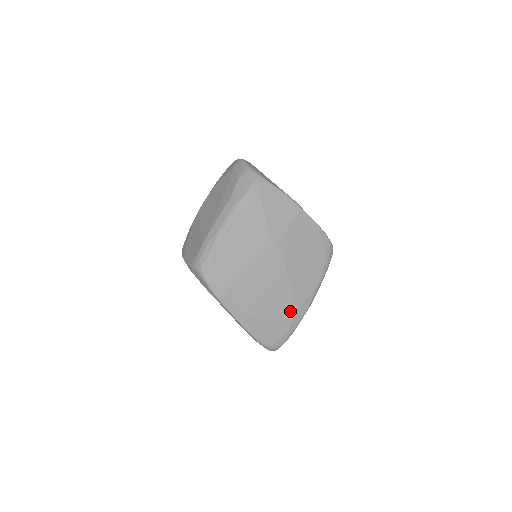
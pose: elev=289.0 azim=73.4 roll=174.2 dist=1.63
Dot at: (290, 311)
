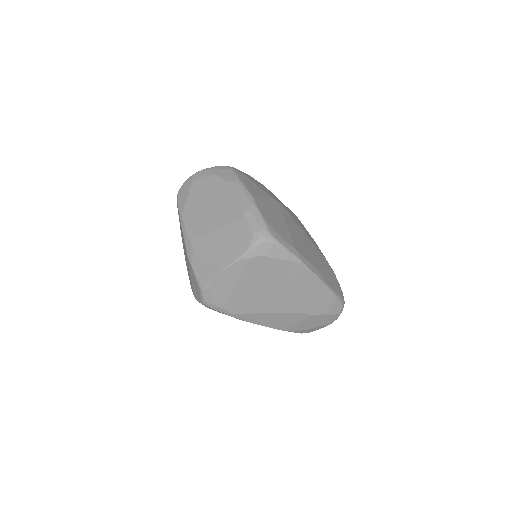
Dot at: (325, 261)
